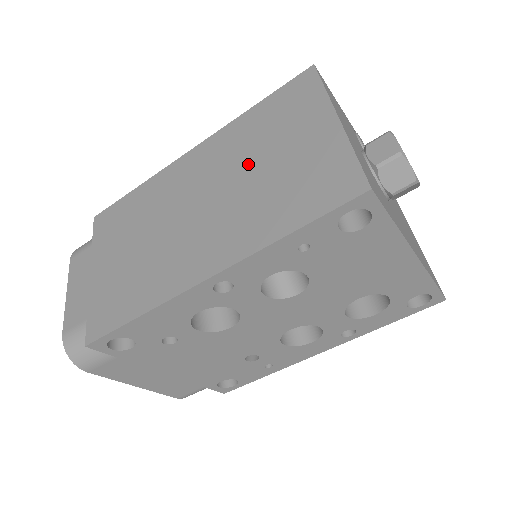
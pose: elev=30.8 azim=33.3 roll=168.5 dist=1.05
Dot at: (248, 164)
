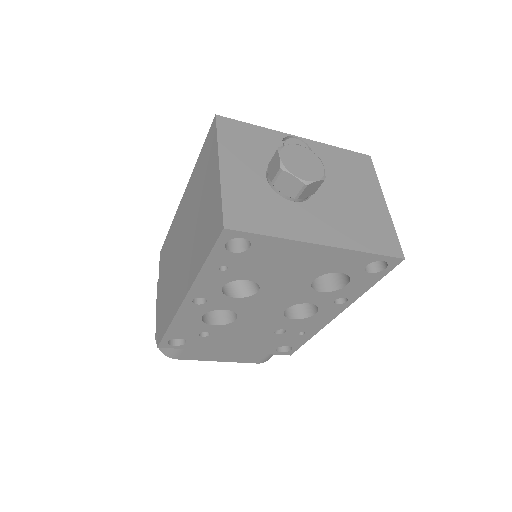
Dot at: (195, 208)
